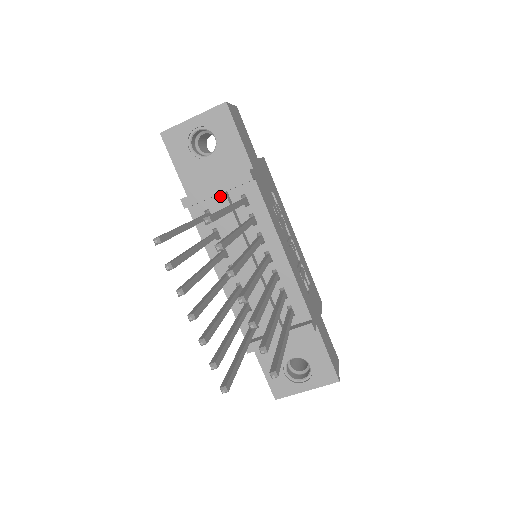
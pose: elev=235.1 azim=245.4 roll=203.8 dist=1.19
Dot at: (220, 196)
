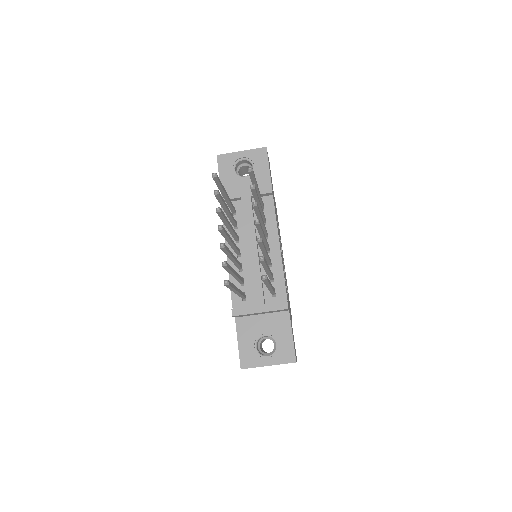
Dot at: (247, 198)
